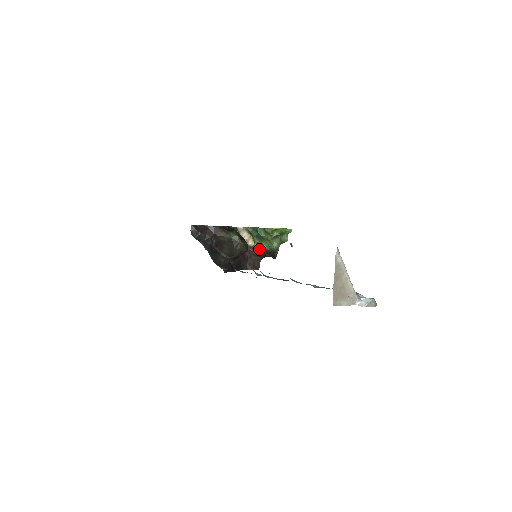
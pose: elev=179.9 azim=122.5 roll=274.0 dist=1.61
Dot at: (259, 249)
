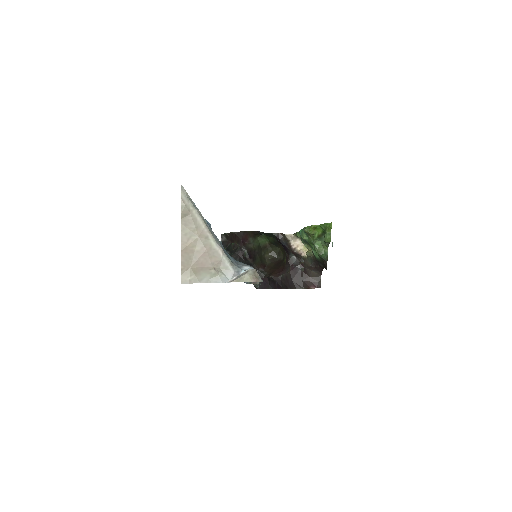
Dot at: (312, 259)
